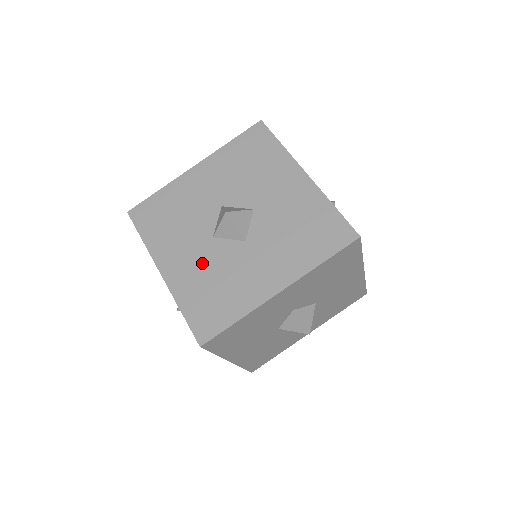
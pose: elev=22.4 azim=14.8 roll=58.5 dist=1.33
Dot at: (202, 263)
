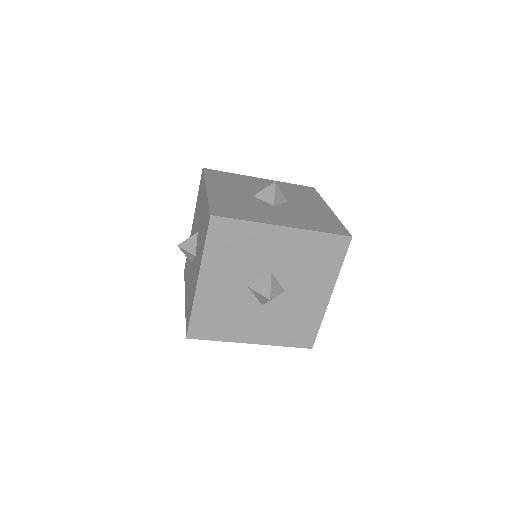
Dot at: occluded
